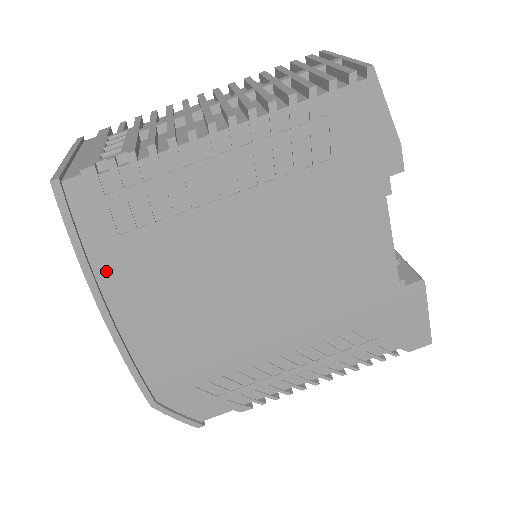
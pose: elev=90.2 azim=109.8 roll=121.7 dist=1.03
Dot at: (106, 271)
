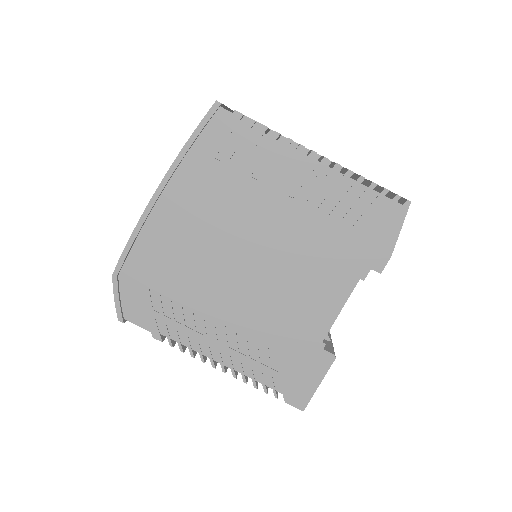
Dot at: (186, 170)
